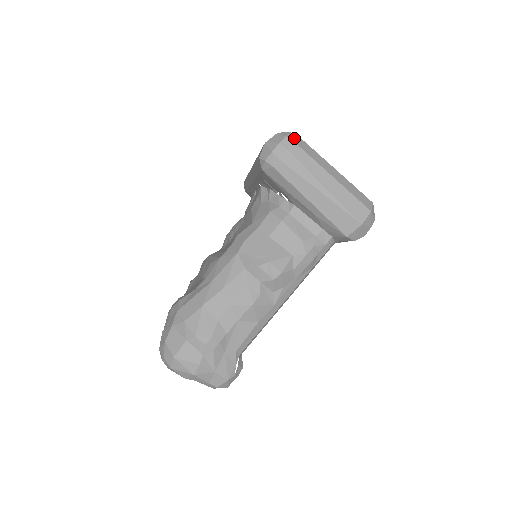
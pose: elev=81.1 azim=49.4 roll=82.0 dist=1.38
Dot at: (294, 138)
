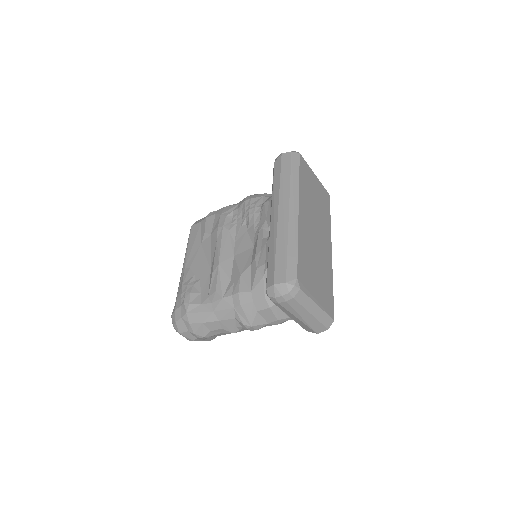
Dot at: (295, 293)
